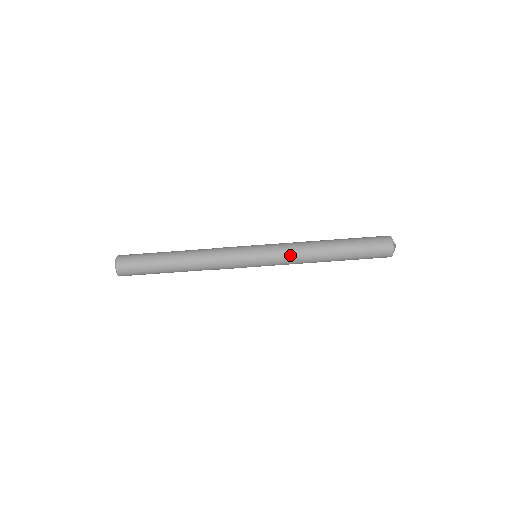
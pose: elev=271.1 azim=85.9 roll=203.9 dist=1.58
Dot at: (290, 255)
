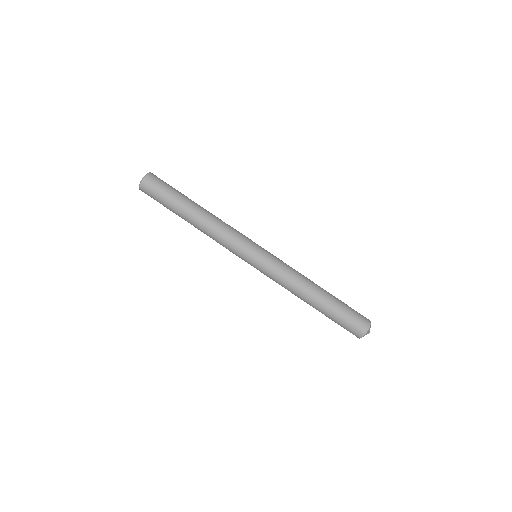
Dot at: (280, 279)
